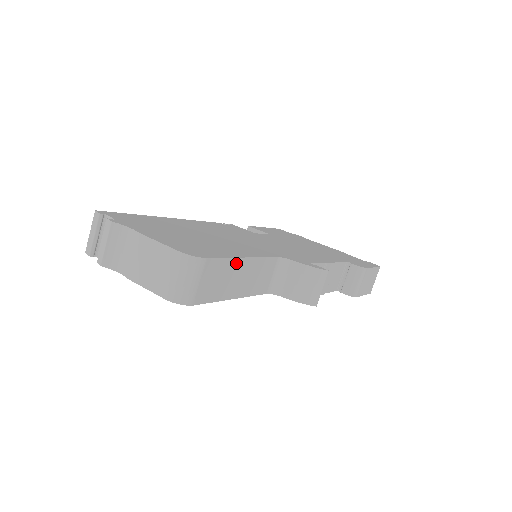
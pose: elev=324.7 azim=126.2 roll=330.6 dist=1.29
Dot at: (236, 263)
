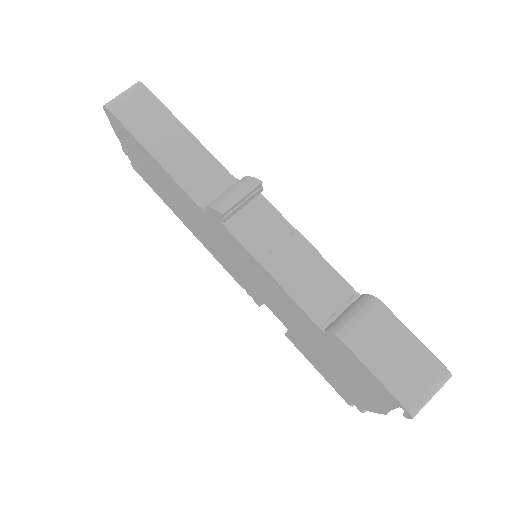
Dot at: (172, 121)
